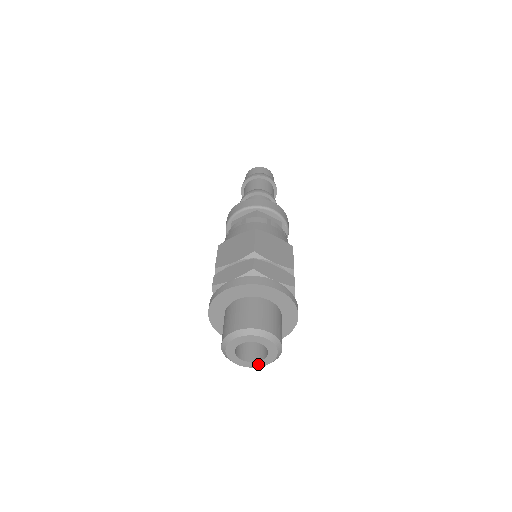
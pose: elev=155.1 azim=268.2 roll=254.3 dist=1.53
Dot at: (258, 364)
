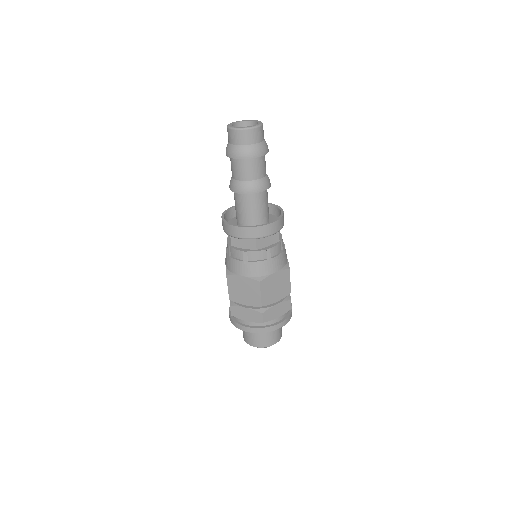
Dot at: occluded
